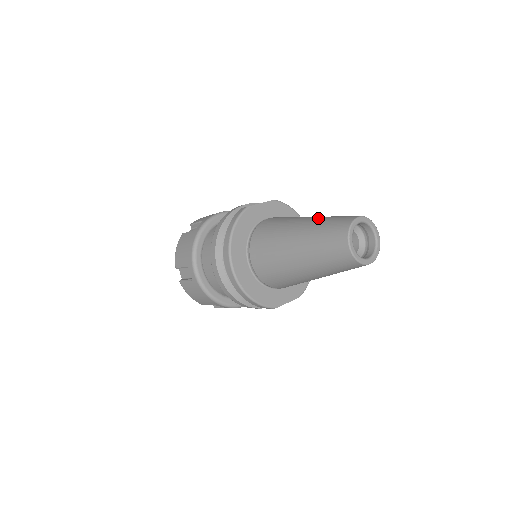
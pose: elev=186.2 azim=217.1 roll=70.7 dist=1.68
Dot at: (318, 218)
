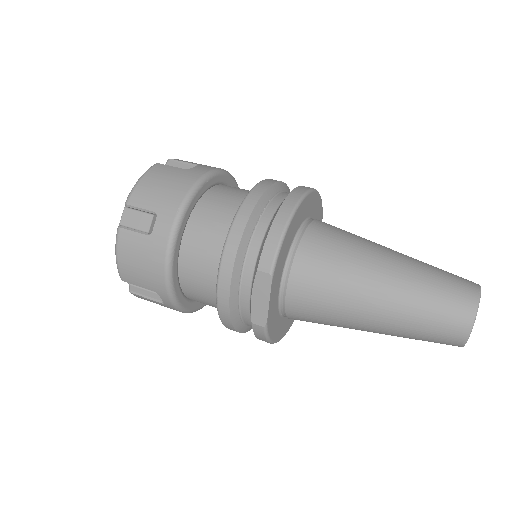
Dot at: (397, 323)
